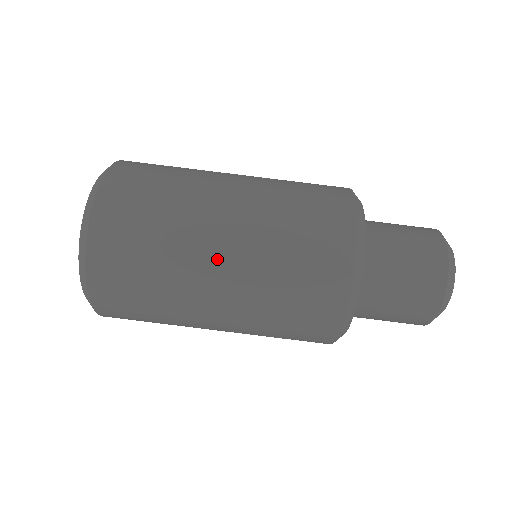
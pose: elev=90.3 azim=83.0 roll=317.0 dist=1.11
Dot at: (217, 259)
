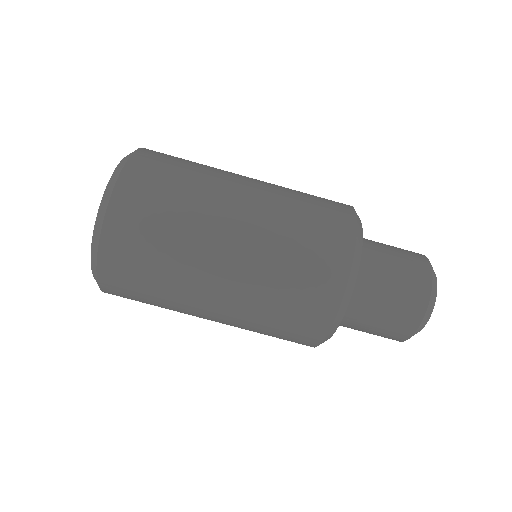
Dot at: (213, 294)
